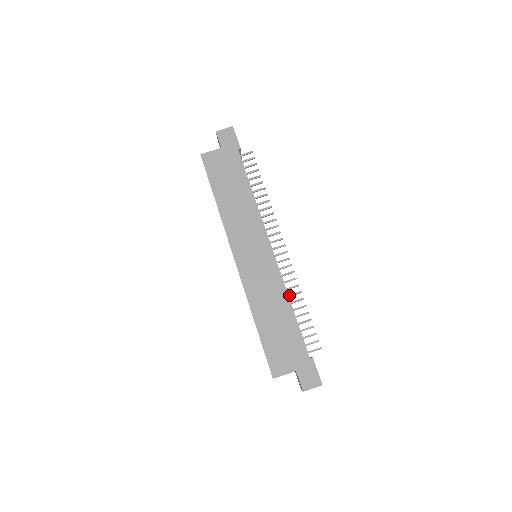
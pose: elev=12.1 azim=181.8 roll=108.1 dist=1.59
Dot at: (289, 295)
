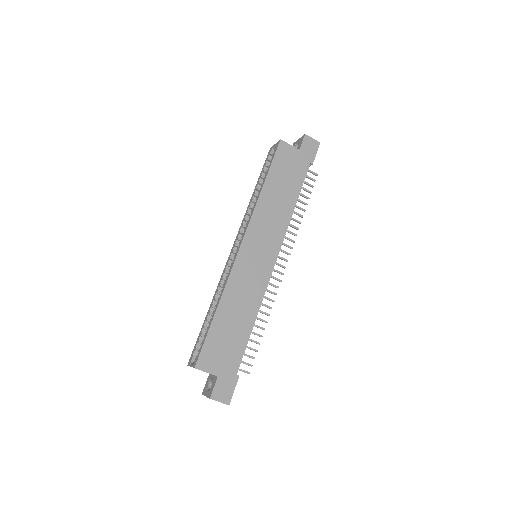
Dot at: (259, 310)
